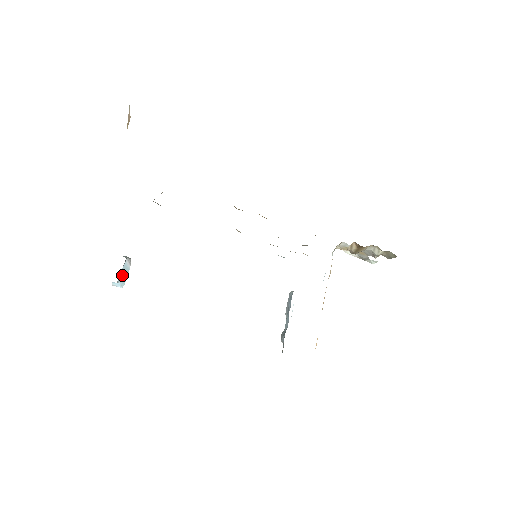
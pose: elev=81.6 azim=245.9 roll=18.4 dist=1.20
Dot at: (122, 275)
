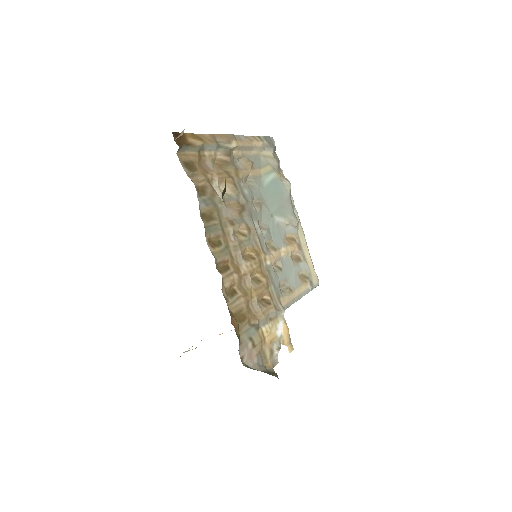
Dot at: occluded
